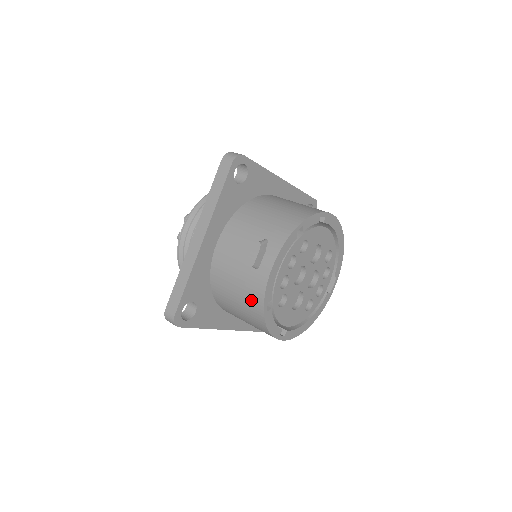
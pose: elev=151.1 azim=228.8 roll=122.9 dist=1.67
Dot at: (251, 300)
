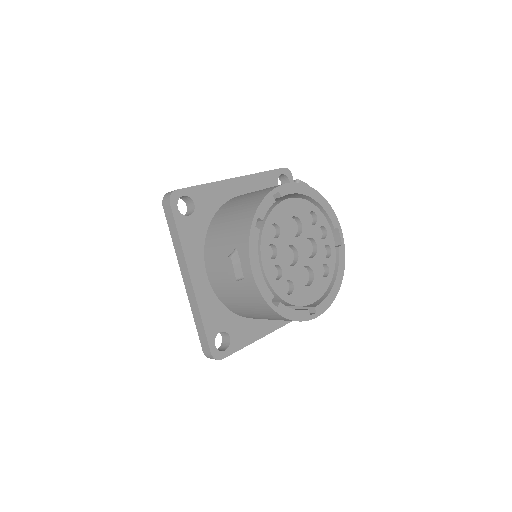
Dot at: (258, 306)
